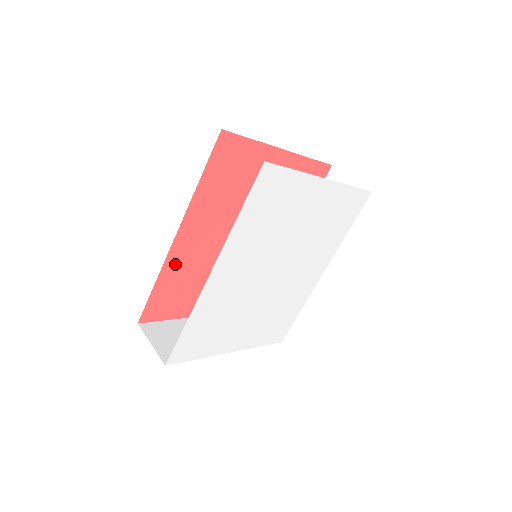
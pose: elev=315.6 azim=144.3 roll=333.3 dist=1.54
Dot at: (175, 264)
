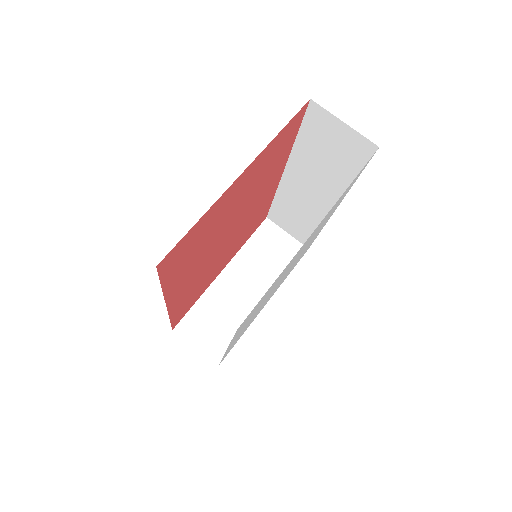
Dot at: (178, 303)
